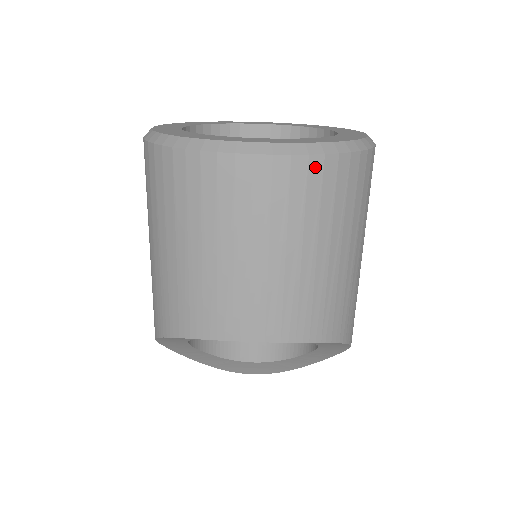
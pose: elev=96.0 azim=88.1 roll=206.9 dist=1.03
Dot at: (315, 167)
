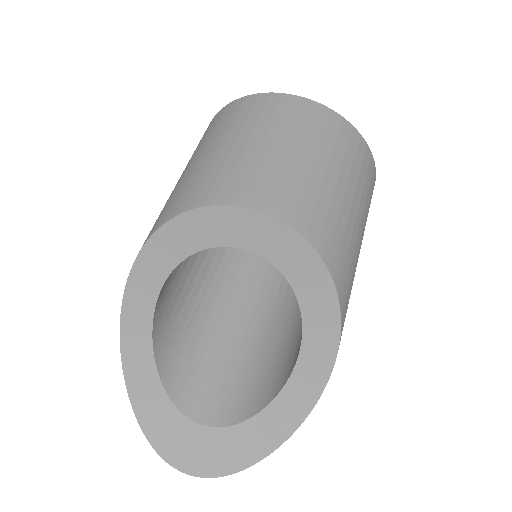
Dot at: (336, 119)
